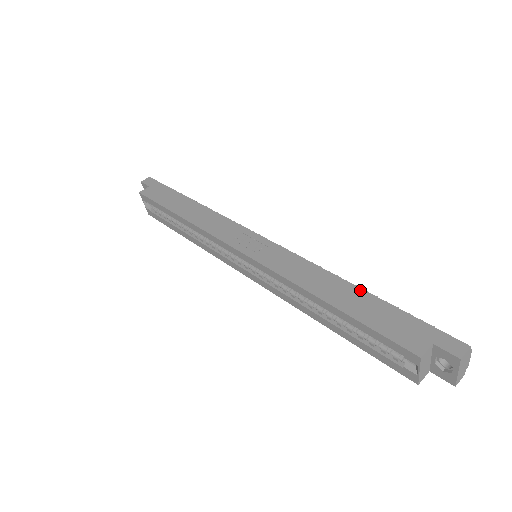
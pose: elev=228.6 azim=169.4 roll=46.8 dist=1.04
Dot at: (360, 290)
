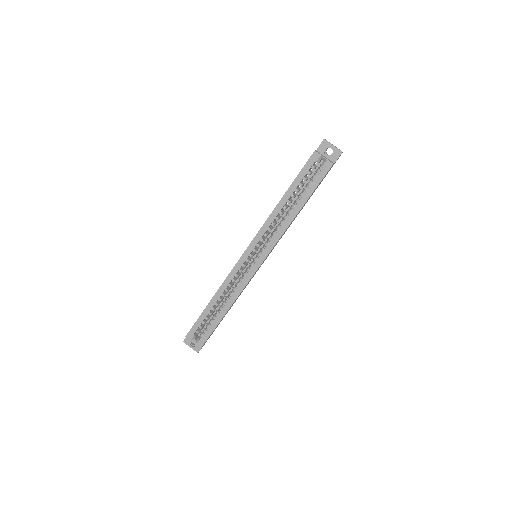
Dot at: occluded
